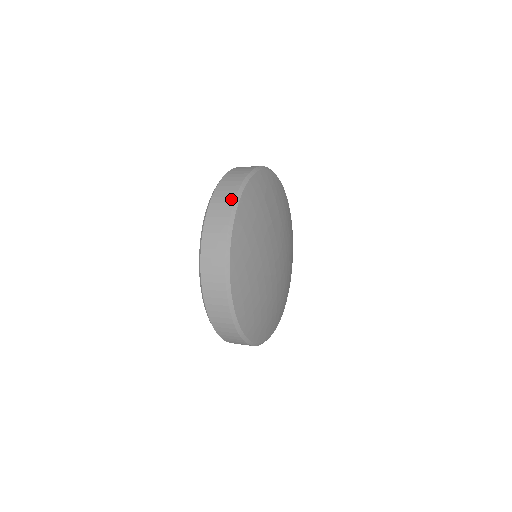
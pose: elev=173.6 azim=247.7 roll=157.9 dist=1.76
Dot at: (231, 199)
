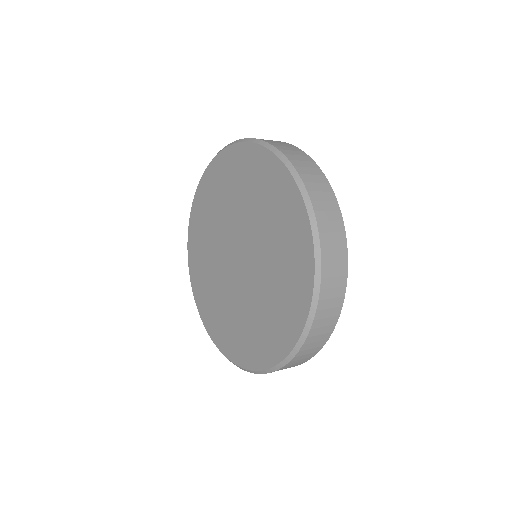
Dot at: (285, 143)
